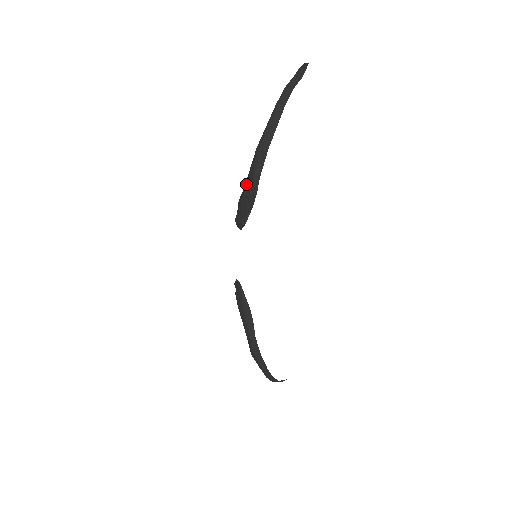
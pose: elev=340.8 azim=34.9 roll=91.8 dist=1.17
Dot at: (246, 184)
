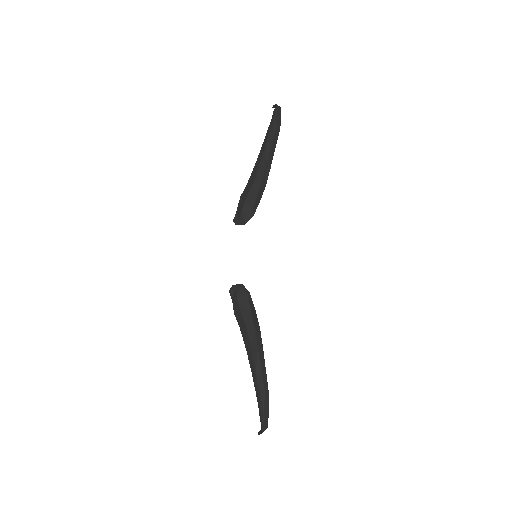
Dot at: (256, 175)
